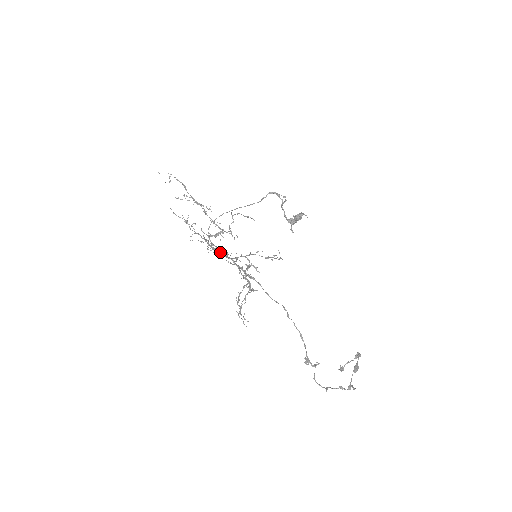
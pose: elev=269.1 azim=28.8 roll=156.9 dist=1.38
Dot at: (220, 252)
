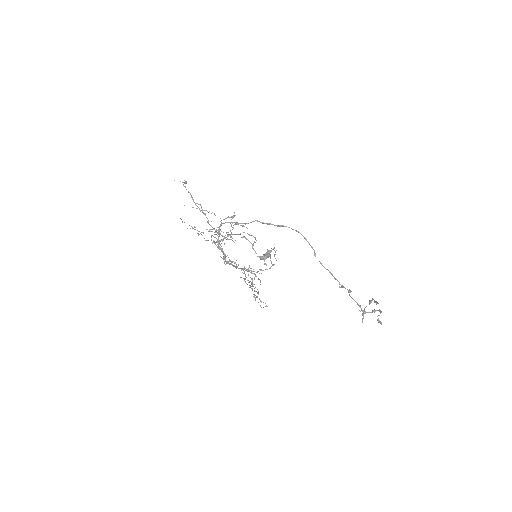
Dot at: (225, 254)
